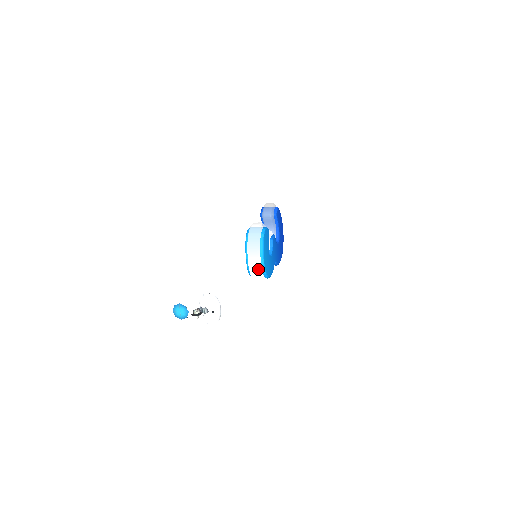
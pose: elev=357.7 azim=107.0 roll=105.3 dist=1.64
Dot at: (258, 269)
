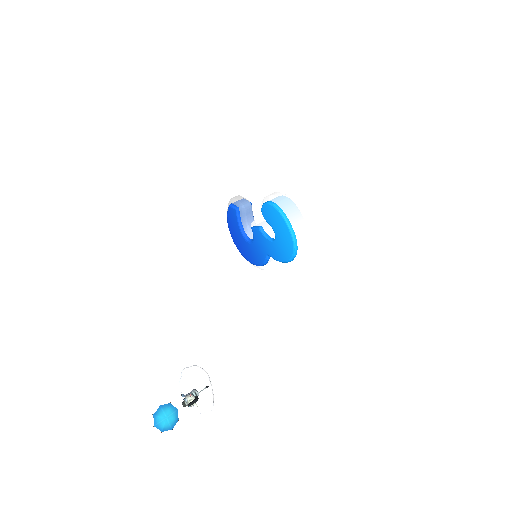
Dot at: (309, 233)
